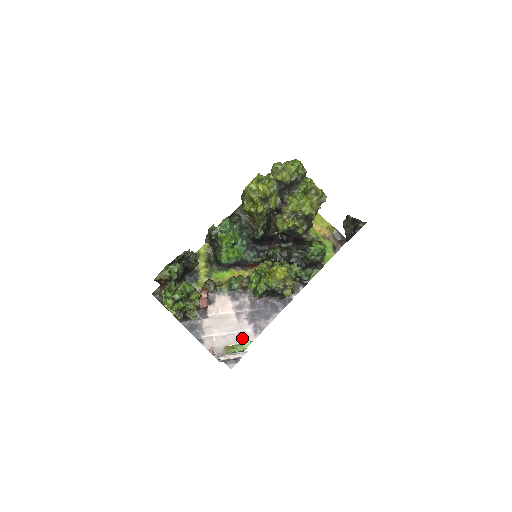
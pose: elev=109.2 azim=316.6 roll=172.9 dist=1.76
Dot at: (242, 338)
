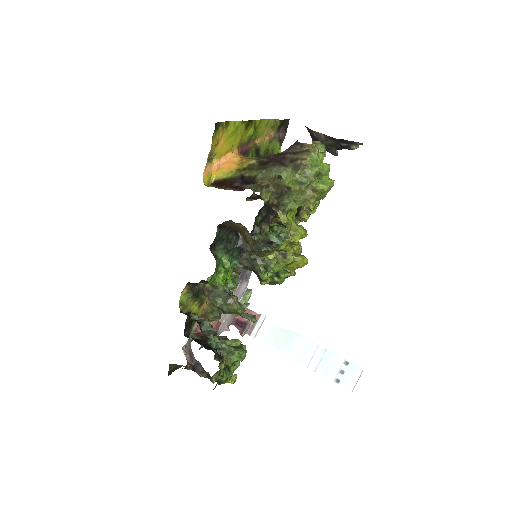
Dot at: (241, 295)
